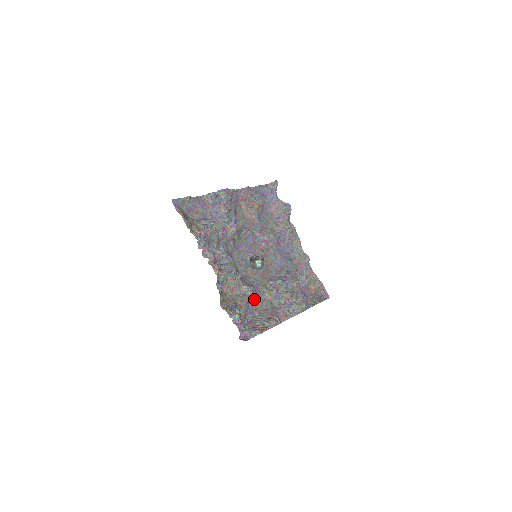
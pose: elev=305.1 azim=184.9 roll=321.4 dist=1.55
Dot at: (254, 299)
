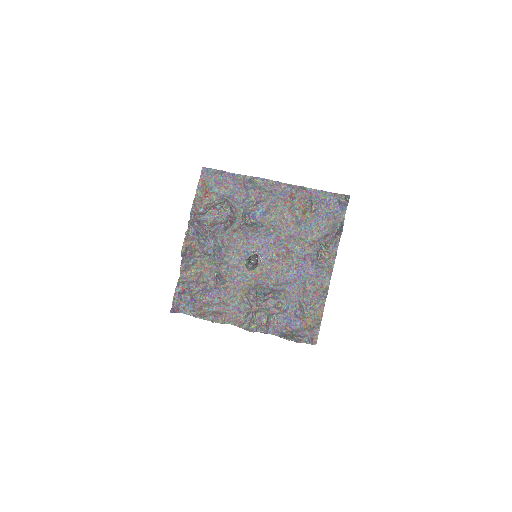
Dot at: (224, 289)
